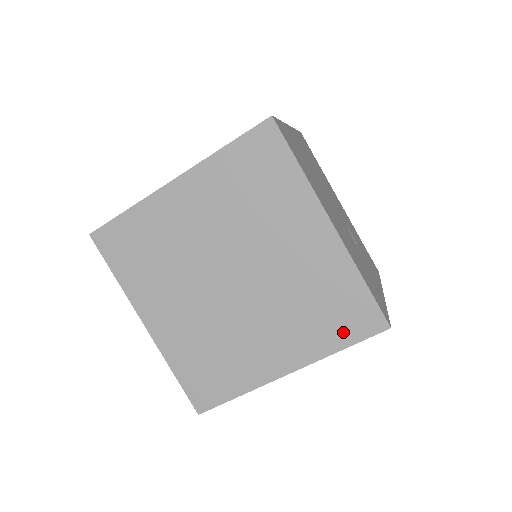
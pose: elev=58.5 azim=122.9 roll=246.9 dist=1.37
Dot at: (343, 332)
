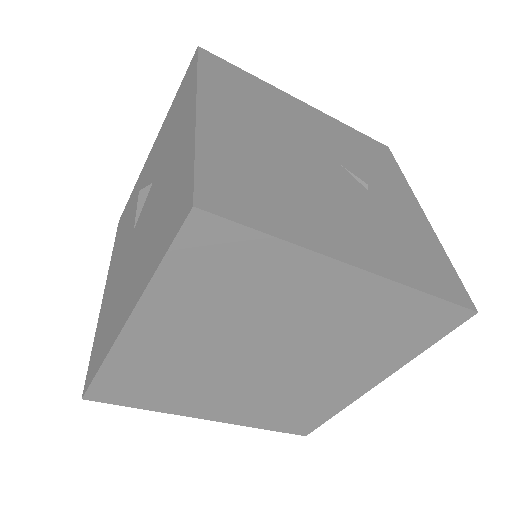
Dot at: (422, 338)
